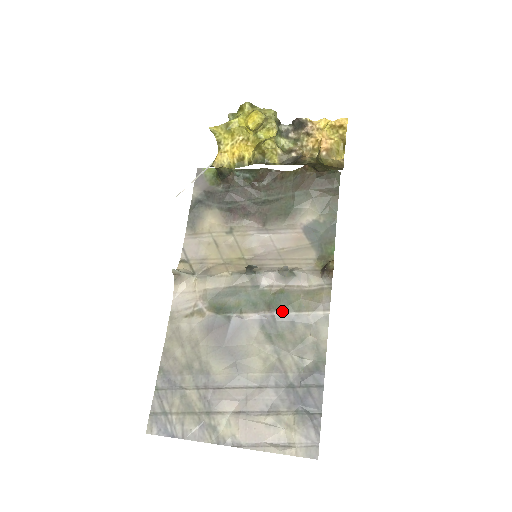
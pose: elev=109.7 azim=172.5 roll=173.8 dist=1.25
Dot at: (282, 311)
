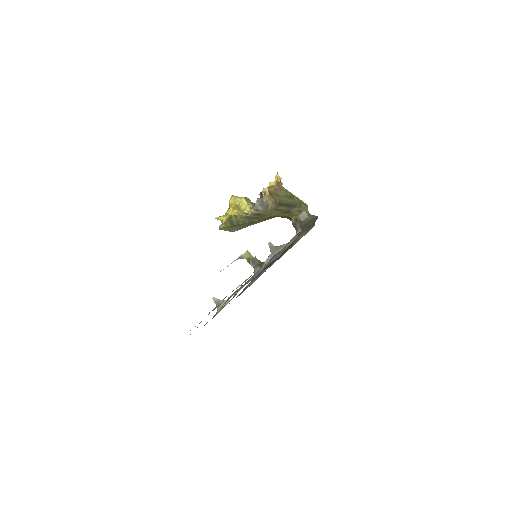
Dot at: (270, 260)
